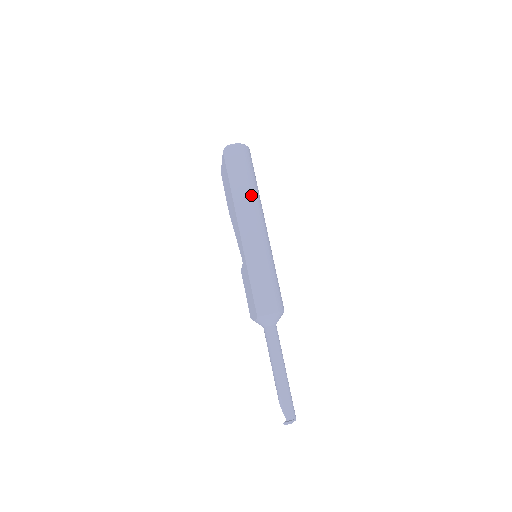
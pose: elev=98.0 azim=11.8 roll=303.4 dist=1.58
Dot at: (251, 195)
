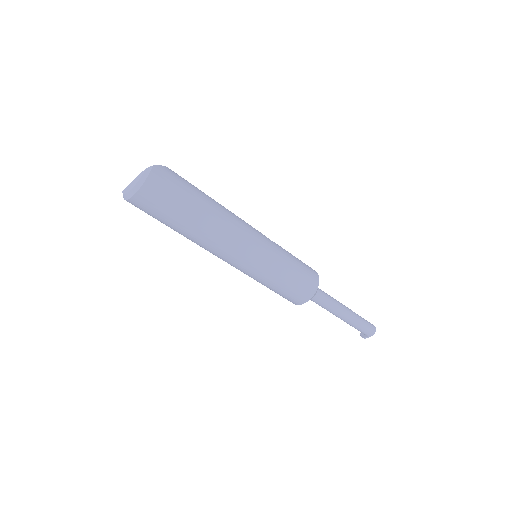
Dot at: (190, 239)
